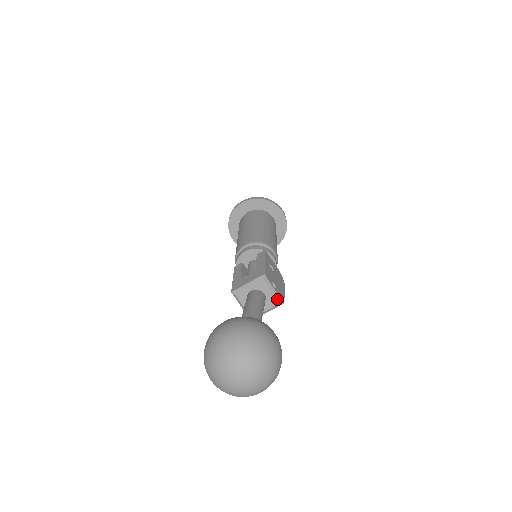
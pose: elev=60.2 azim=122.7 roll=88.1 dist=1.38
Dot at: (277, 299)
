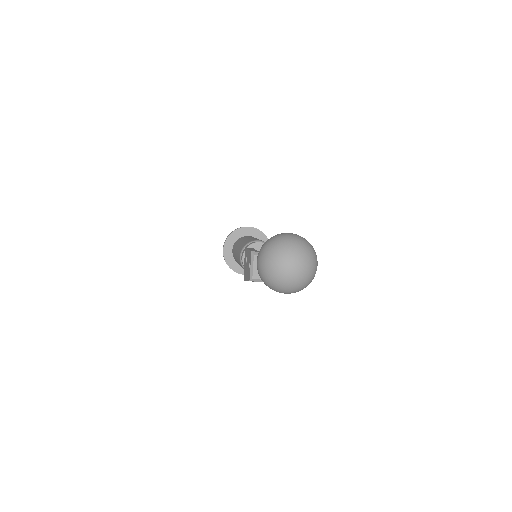
Dot at: occluded
